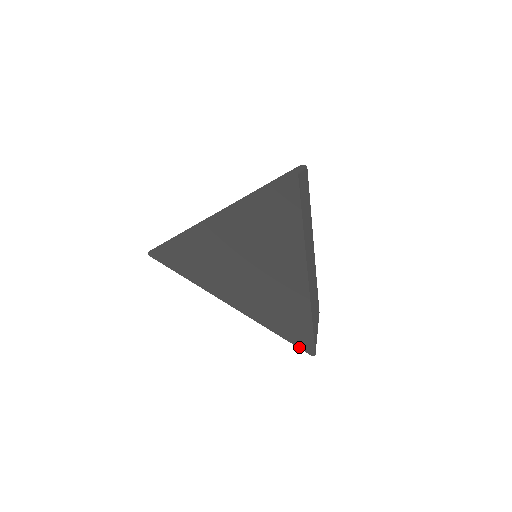
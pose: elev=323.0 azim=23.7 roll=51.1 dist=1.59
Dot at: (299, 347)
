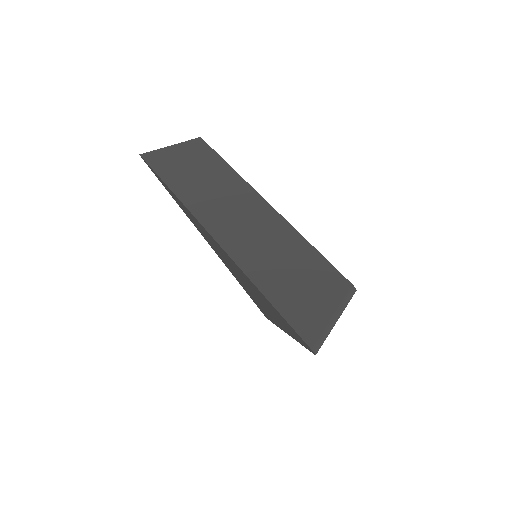
Dot at: (257, 306)
